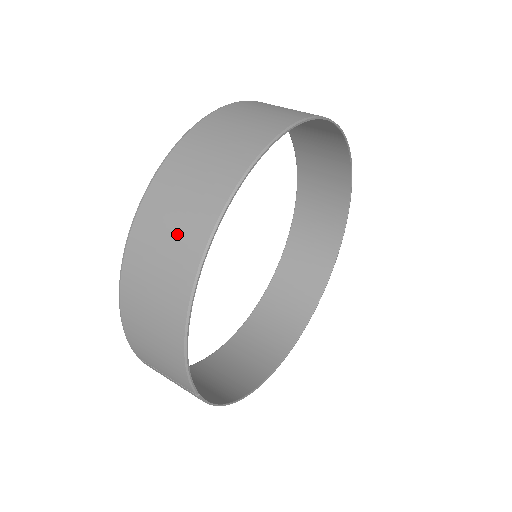
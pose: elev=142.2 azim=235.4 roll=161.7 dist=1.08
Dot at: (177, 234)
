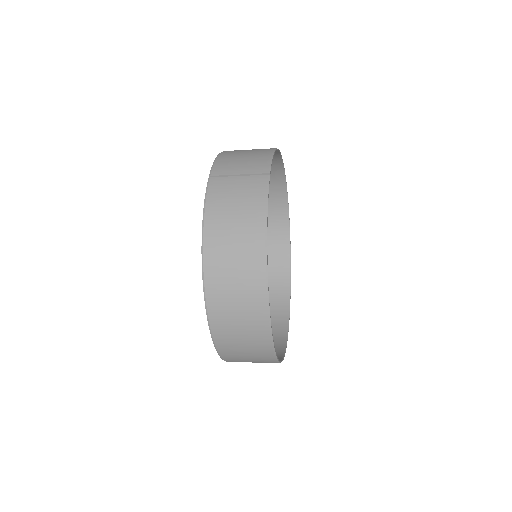
Dot at: occluded
